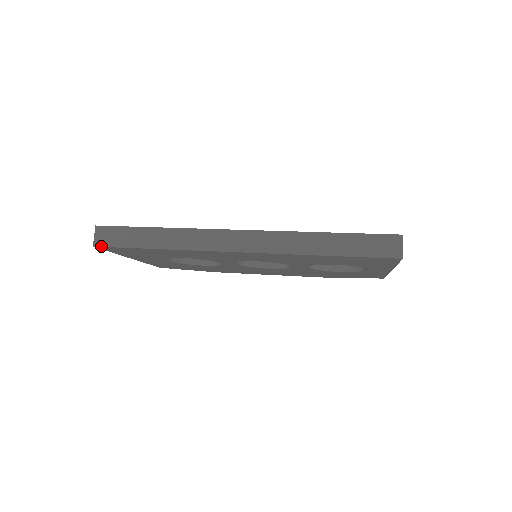
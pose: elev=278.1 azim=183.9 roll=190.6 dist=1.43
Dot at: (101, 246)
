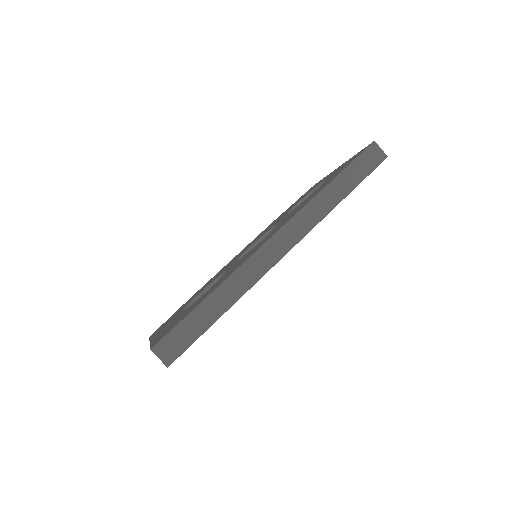
Dot at: occluded
